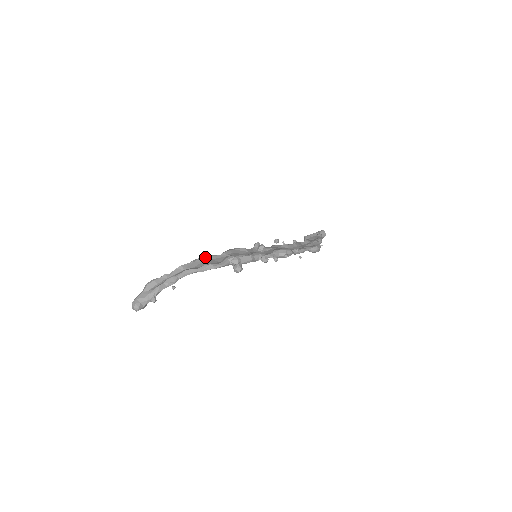
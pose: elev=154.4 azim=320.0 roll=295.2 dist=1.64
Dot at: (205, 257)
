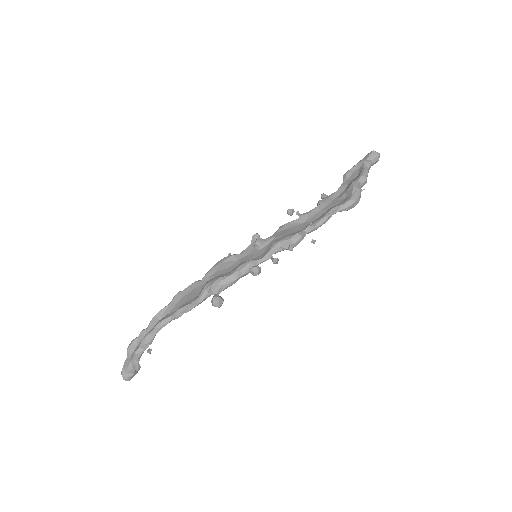
Dot at: (184, 289)
